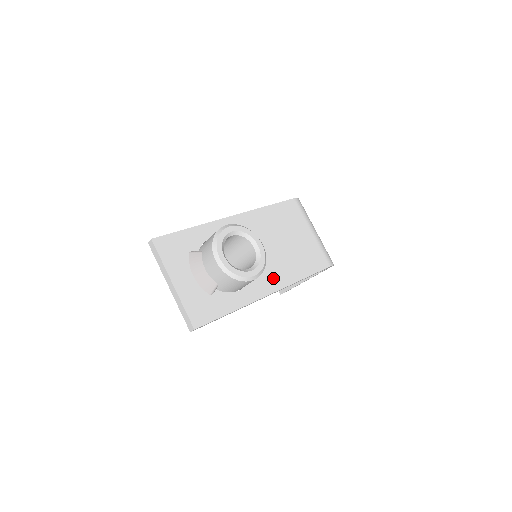
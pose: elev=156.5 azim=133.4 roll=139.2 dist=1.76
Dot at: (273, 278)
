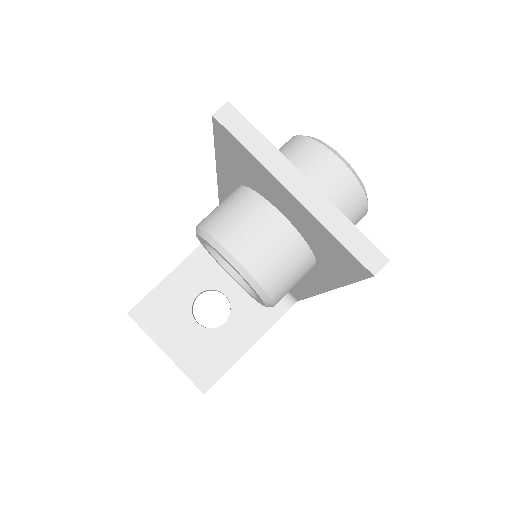
Dot at: occluded
